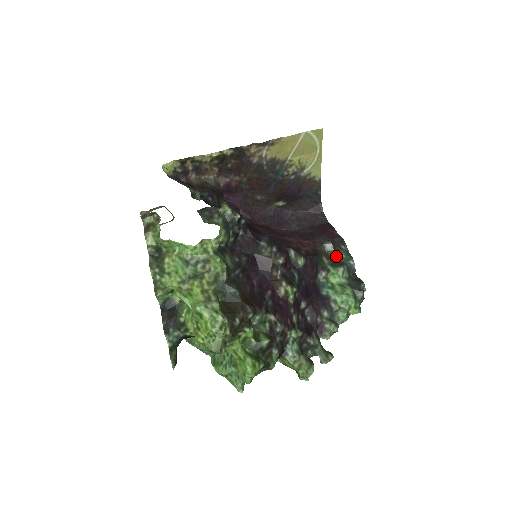
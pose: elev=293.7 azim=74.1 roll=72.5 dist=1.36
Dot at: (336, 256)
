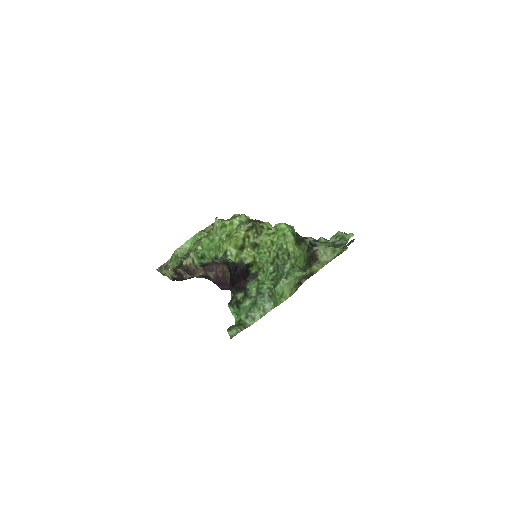
Dot at: occluded
